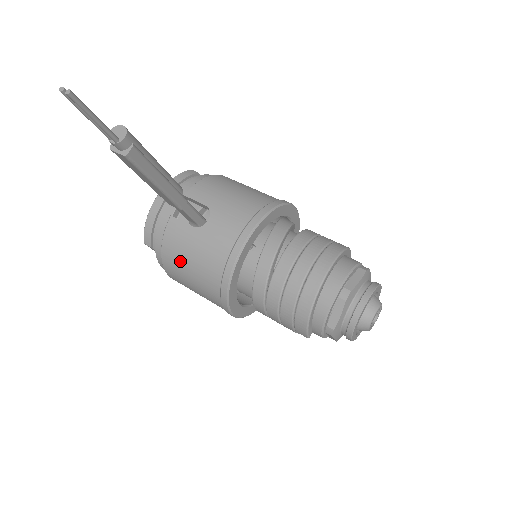
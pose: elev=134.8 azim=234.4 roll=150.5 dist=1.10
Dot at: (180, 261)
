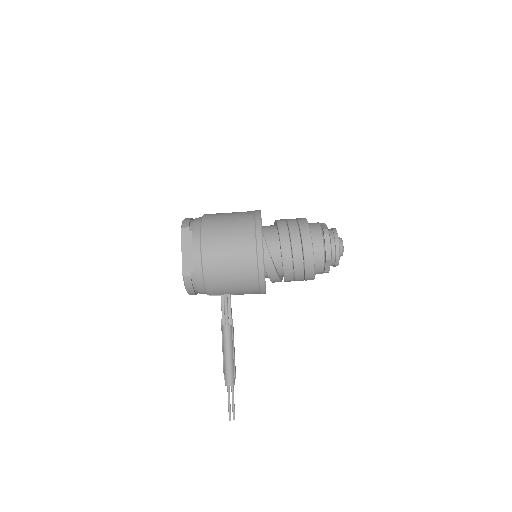
Dot at: occluded
